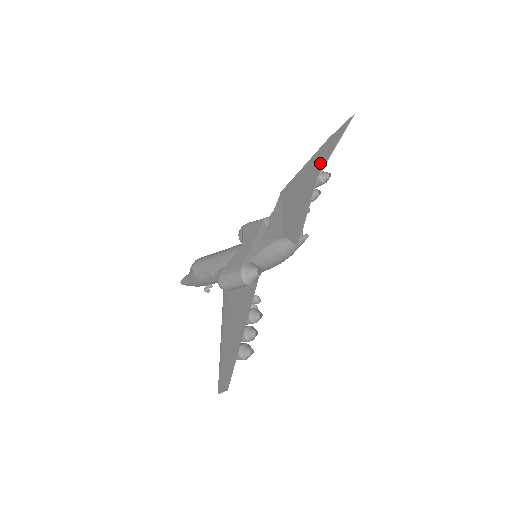
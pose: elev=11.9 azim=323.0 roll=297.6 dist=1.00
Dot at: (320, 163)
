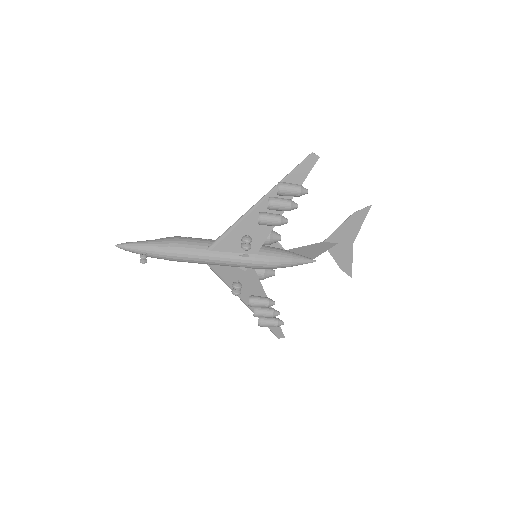
Dot at: (348, 253)
